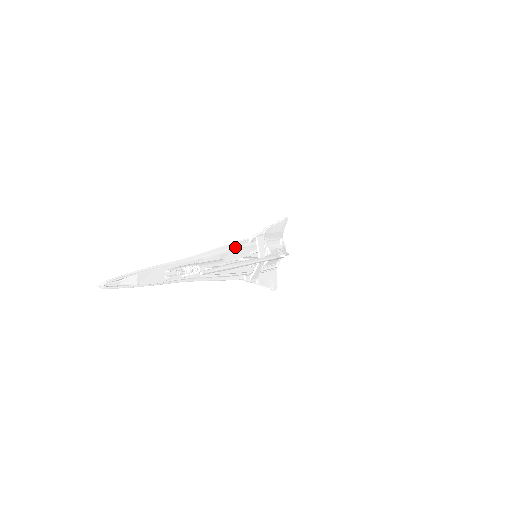
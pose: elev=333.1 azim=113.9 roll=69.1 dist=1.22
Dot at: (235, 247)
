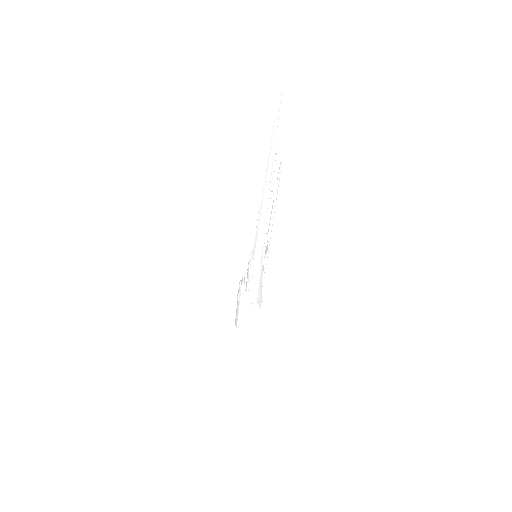
Dot at: occluded
